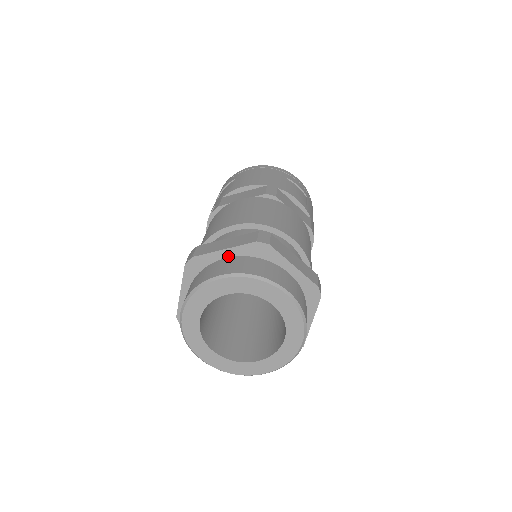
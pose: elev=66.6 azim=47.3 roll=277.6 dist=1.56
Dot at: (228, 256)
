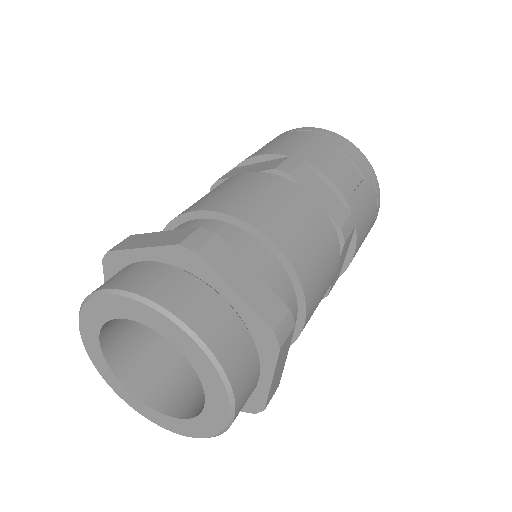
Dot at: (148, 258)
